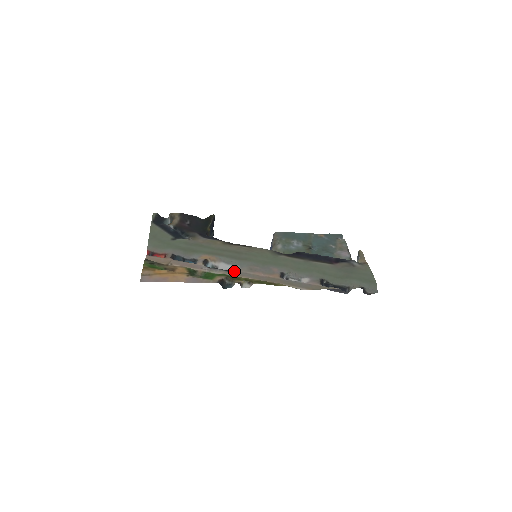
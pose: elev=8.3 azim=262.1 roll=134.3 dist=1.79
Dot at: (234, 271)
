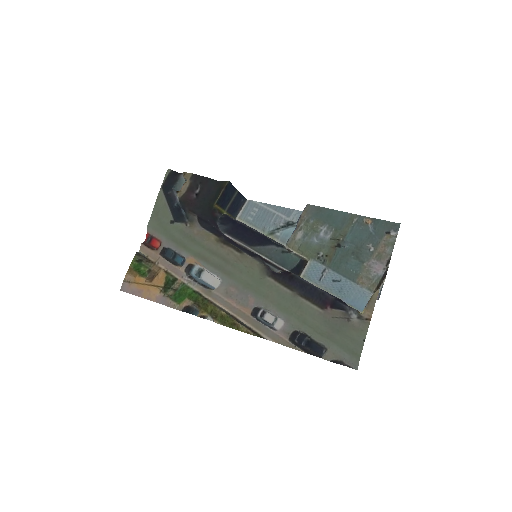
Dot at: (209, 291)
